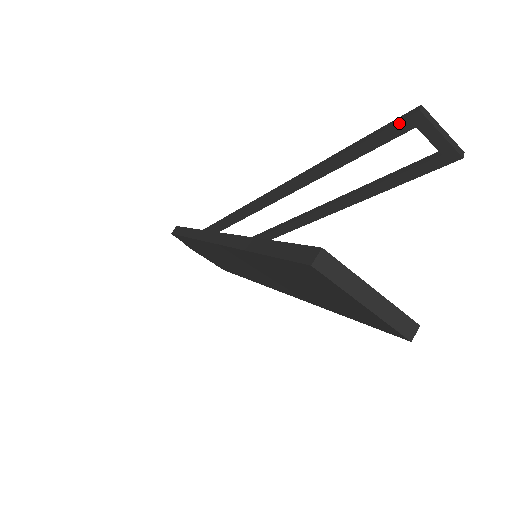
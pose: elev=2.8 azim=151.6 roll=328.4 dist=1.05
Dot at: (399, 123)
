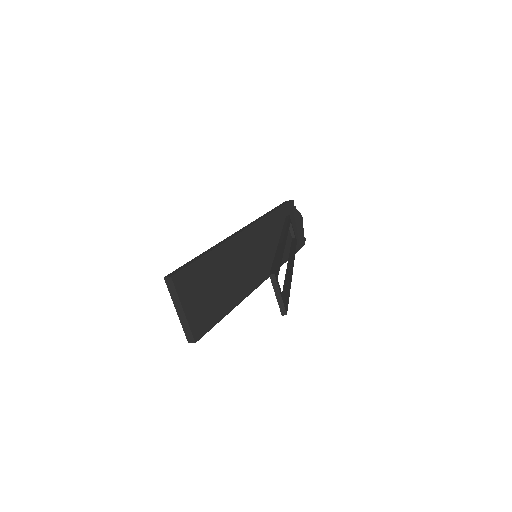
Dot at: (271, 271)
